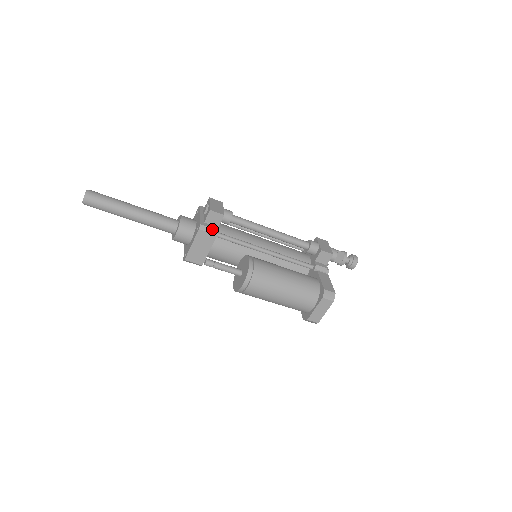
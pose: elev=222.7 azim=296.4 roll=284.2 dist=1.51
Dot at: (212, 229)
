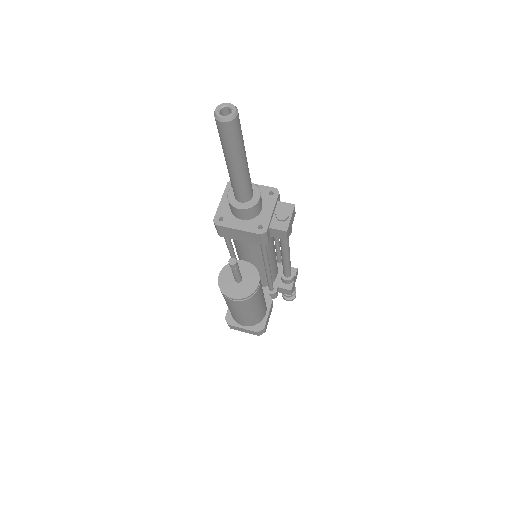
Dot at: (267, 239)
